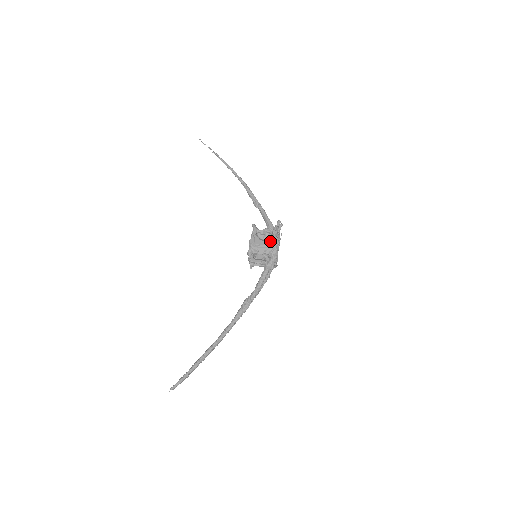
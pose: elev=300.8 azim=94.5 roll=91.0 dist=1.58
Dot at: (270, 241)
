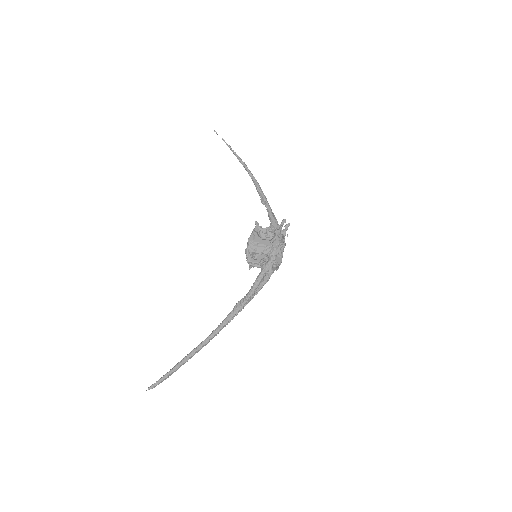
Dot at: (270, 240)
